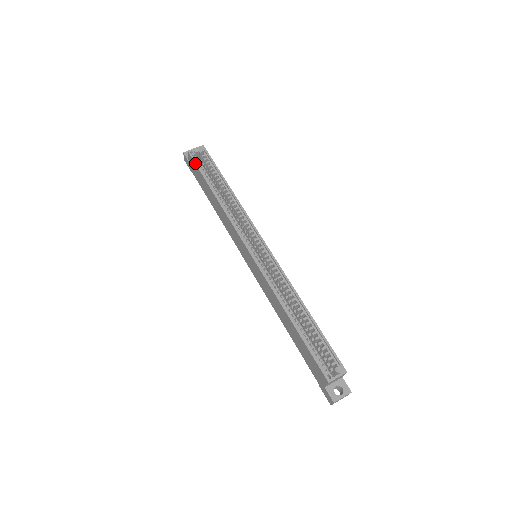
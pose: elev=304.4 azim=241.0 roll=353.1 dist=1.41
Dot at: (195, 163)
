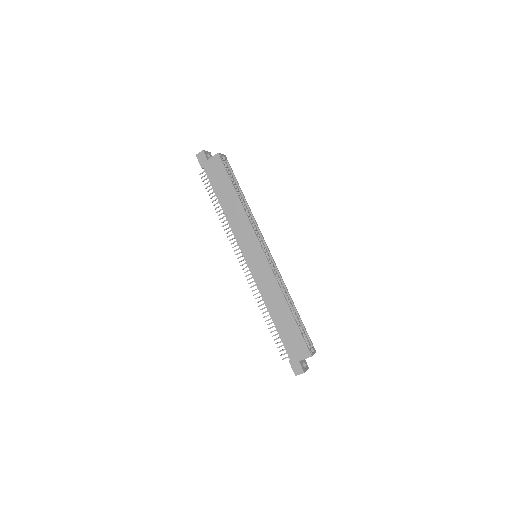
Dot at: (224, 165)
